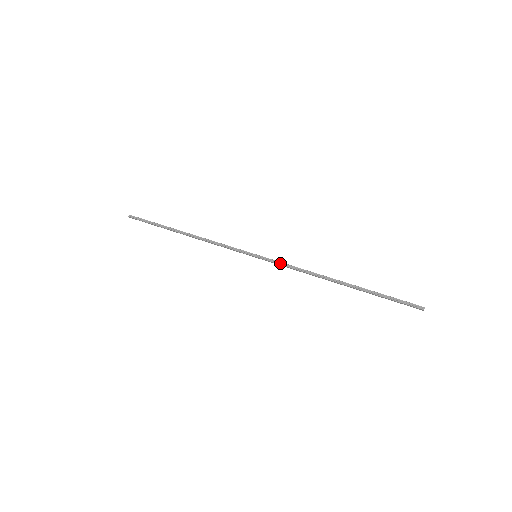
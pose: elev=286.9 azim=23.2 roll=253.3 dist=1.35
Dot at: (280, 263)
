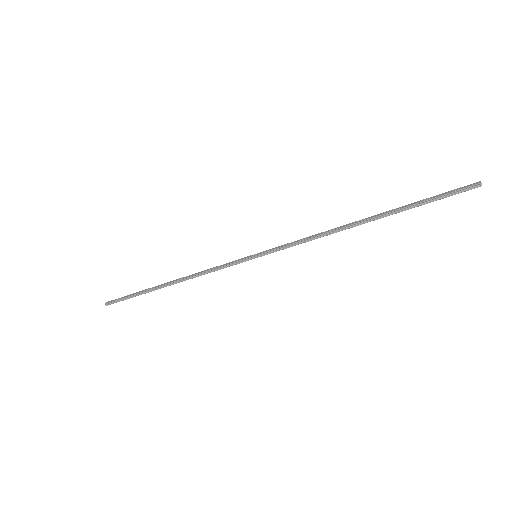
Dot at: (286, 247)
